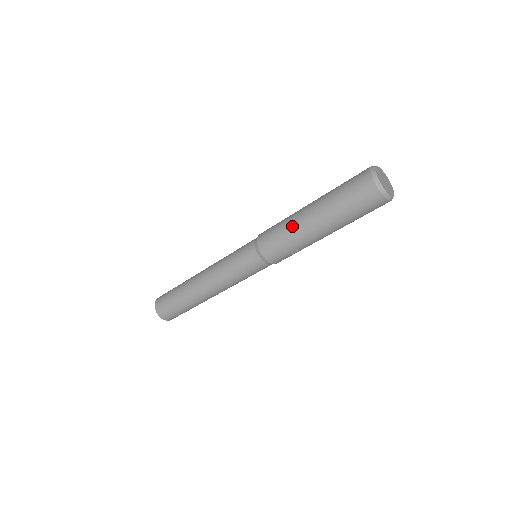
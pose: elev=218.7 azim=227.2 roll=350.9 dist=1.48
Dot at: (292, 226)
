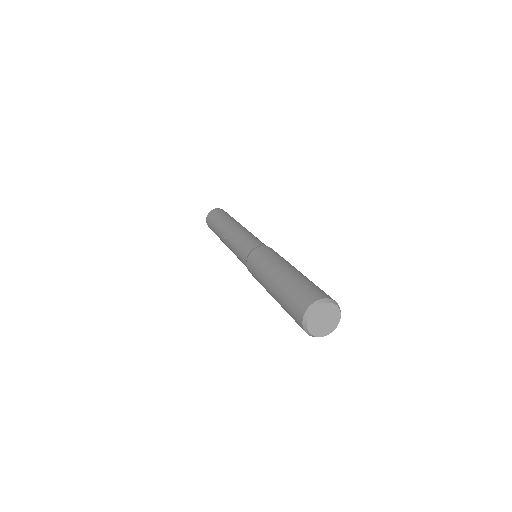
Dot at: (262, 282)
